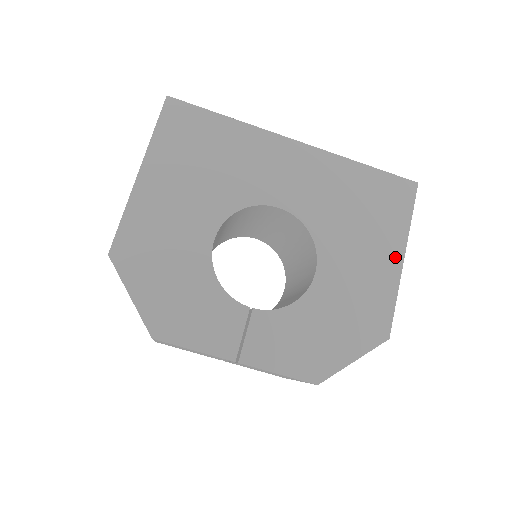
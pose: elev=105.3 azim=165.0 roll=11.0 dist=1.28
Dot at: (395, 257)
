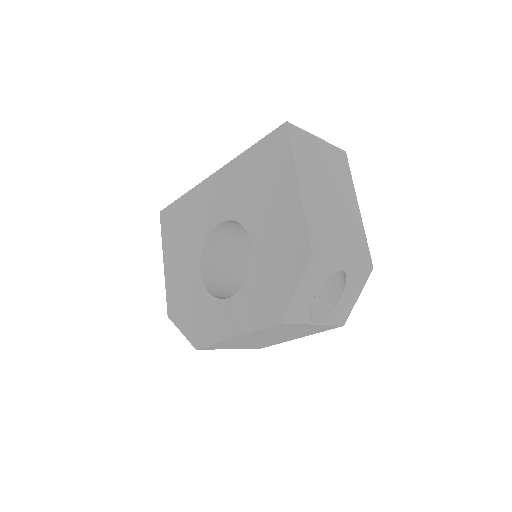
Dot at: (293, 191)
